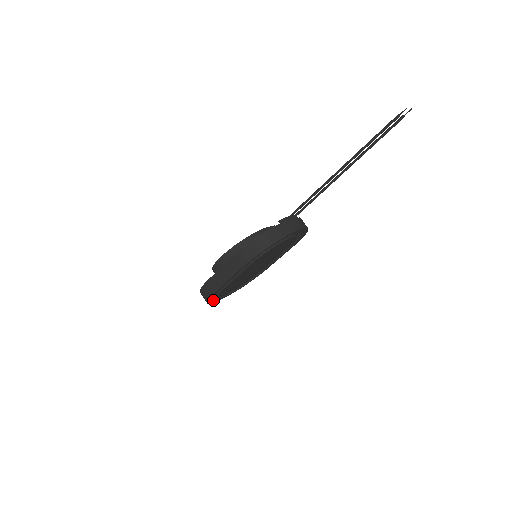
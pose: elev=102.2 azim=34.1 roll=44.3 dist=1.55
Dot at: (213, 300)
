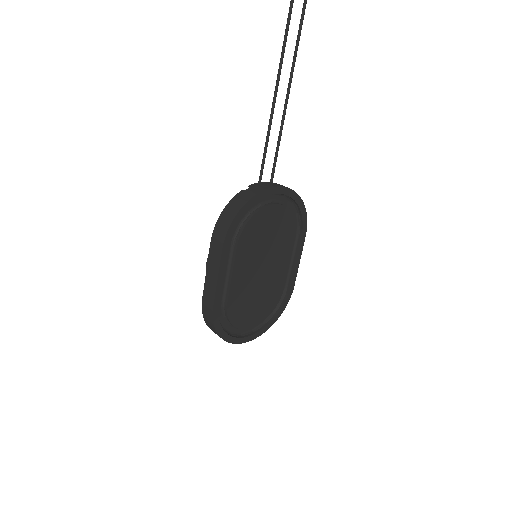
Dot at: (231, 336)
